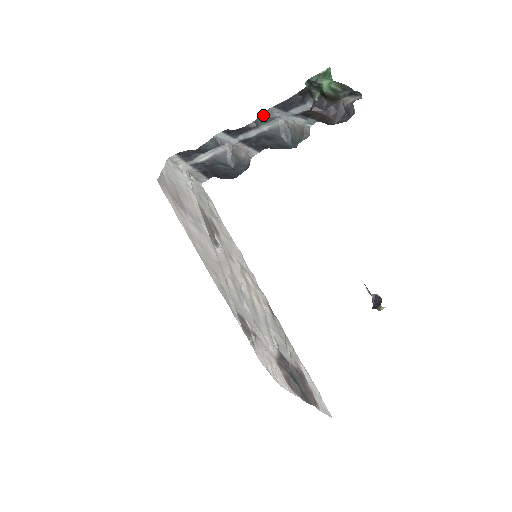
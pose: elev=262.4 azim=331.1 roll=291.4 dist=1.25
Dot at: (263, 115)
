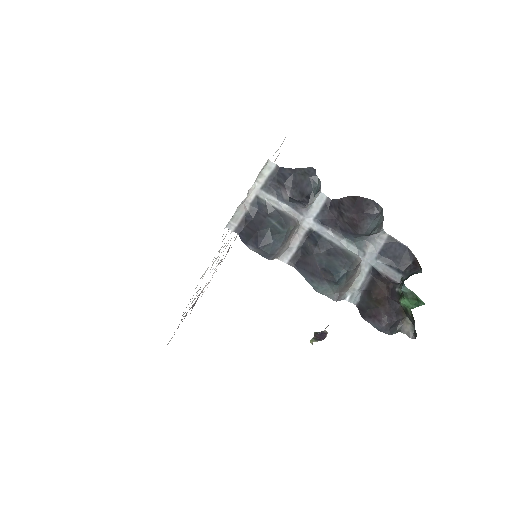
Dot at: (382, 224)
